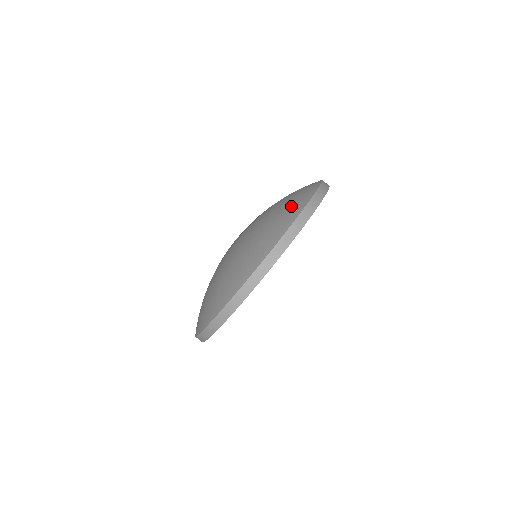
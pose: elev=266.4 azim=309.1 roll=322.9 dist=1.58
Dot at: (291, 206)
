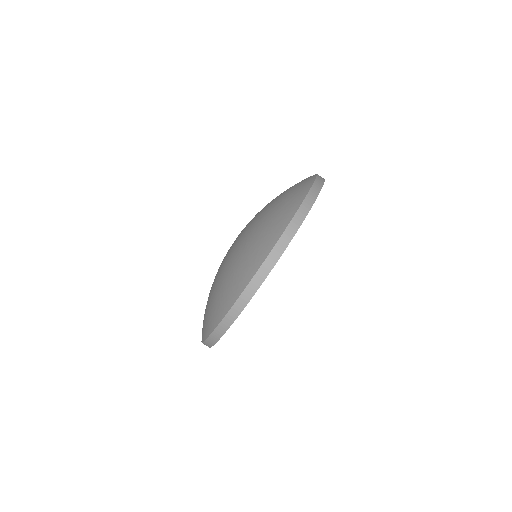
Dot at: (300, 183)
